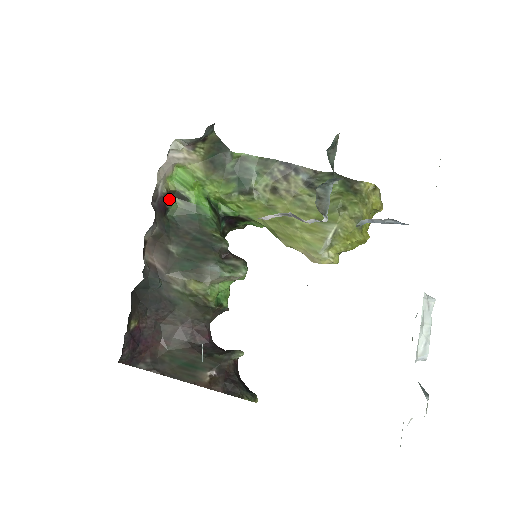
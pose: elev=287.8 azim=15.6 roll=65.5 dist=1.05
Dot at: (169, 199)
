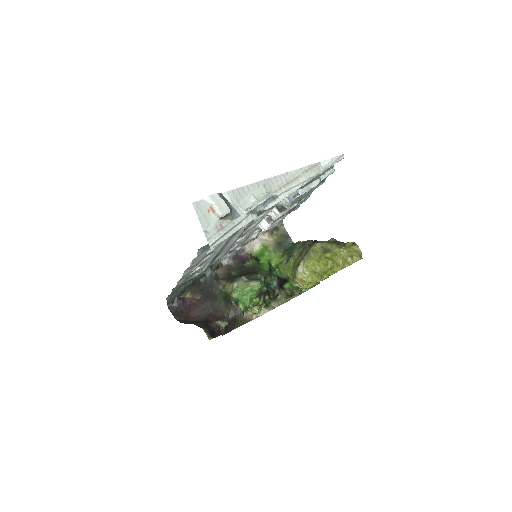
Dot at: (250, 259)
